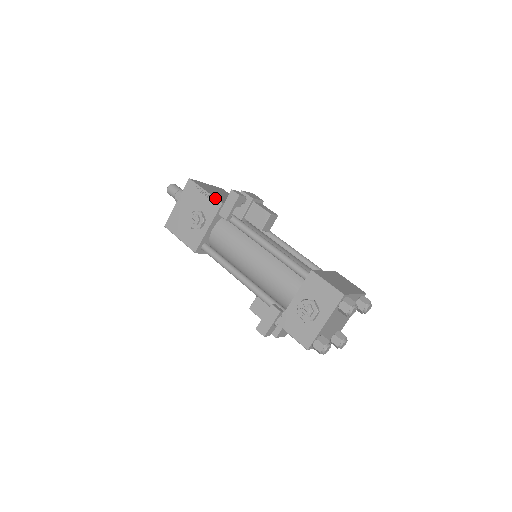
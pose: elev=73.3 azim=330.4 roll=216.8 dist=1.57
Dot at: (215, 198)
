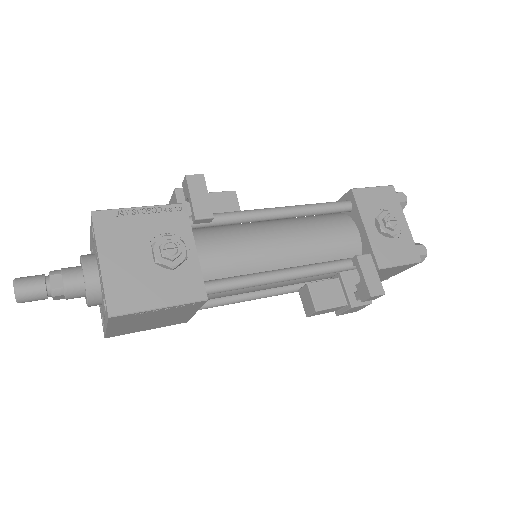
Dot at: (168, 204)
